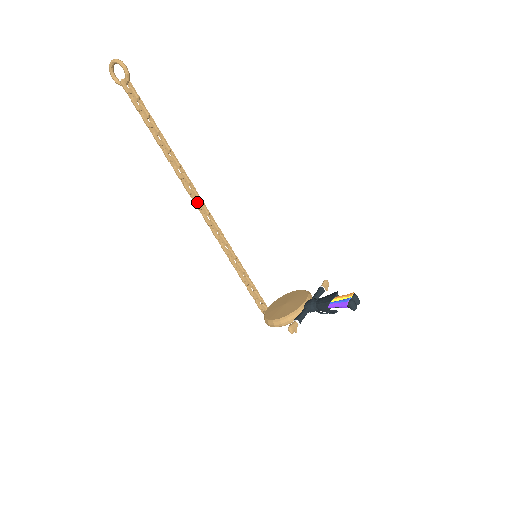
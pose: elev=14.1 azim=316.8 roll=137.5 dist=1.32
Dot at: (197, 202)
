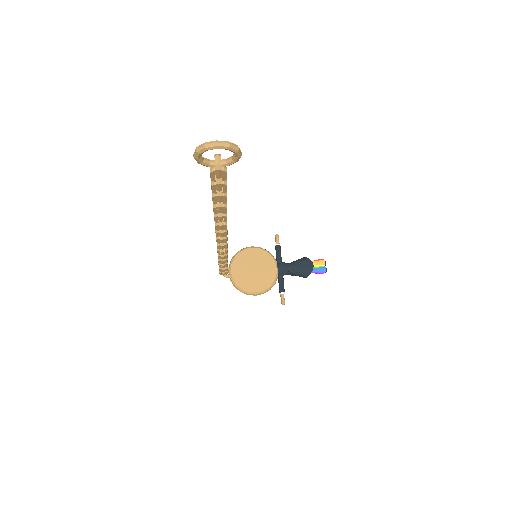
Dot at: (224, 239)
